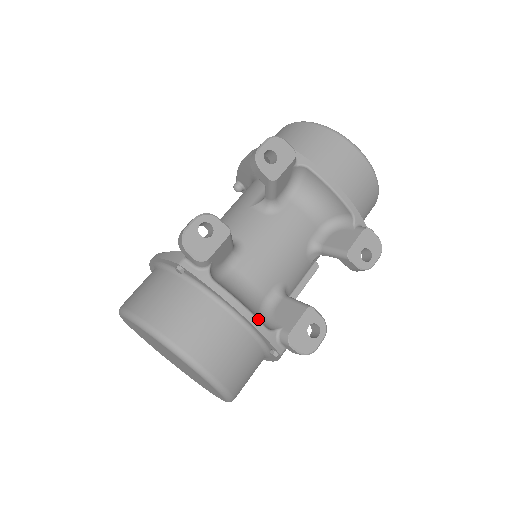
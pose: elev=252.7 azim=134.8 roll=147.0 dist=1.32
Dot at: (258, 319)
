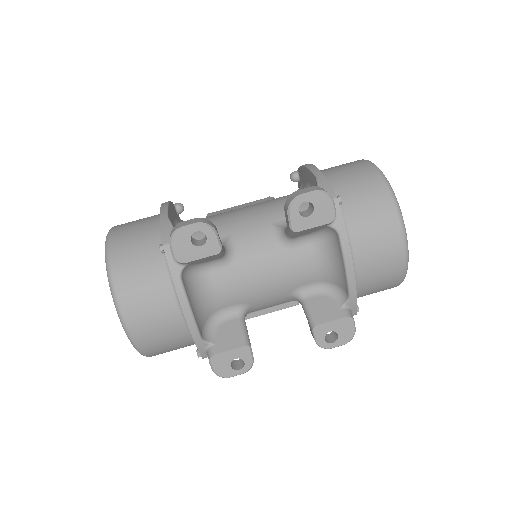
Dot at: (198, 328)
